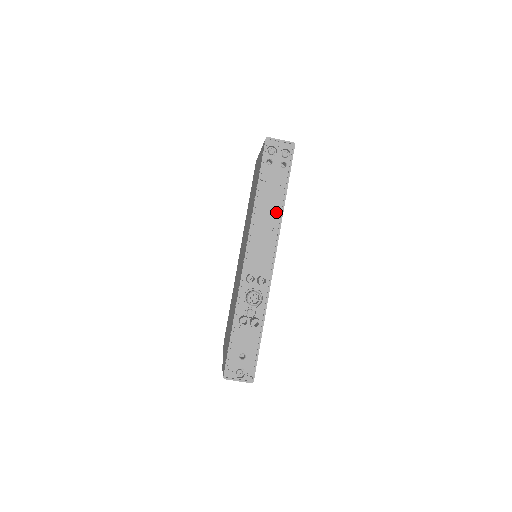
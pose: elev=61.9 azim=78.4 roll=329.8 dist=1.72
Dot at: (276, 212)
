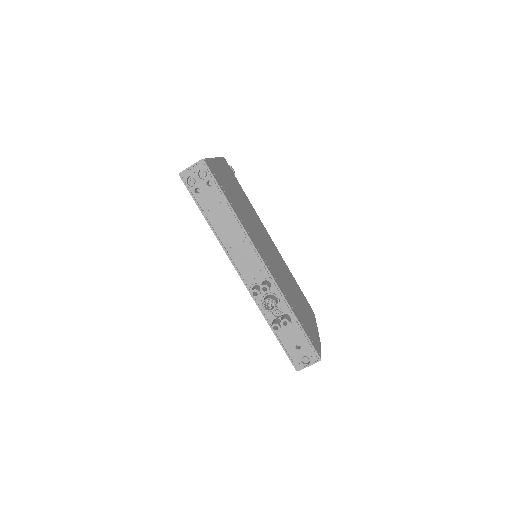
Dot at: (234, 225)
